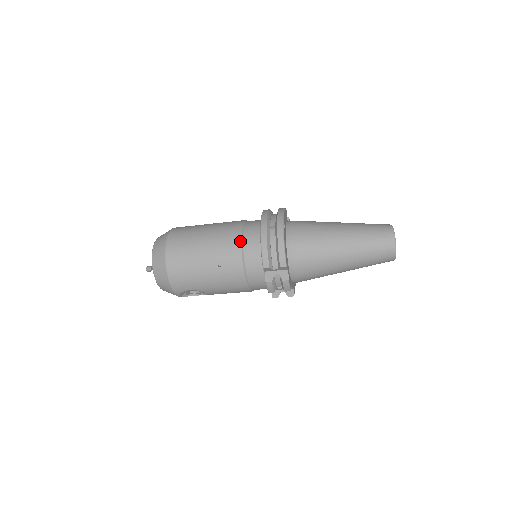
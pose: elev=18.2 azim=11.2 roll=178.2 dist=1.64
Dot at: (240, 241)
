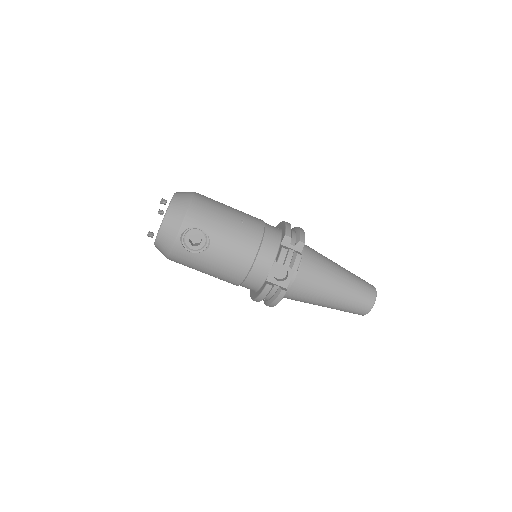
Dot at: occluded
